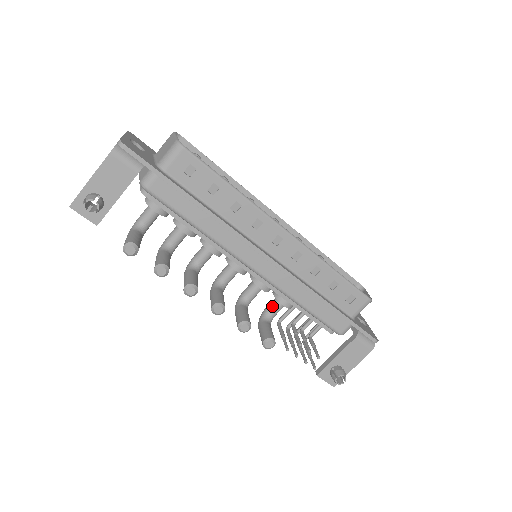
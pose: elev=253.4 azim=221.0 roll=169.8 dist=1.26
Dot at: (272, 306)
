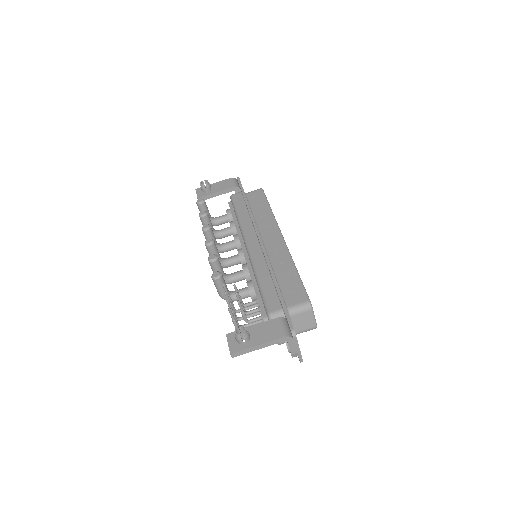
Dot at: (240, 289)
